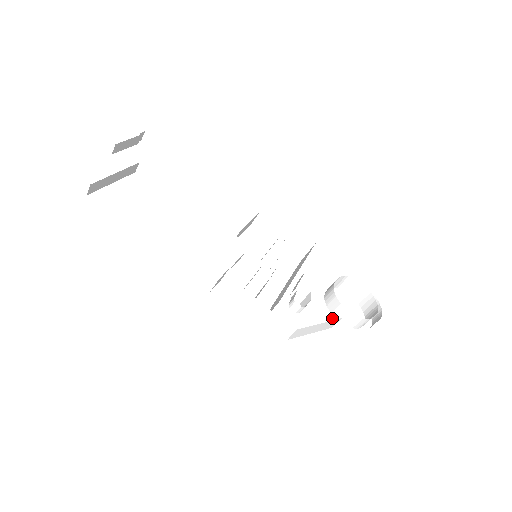
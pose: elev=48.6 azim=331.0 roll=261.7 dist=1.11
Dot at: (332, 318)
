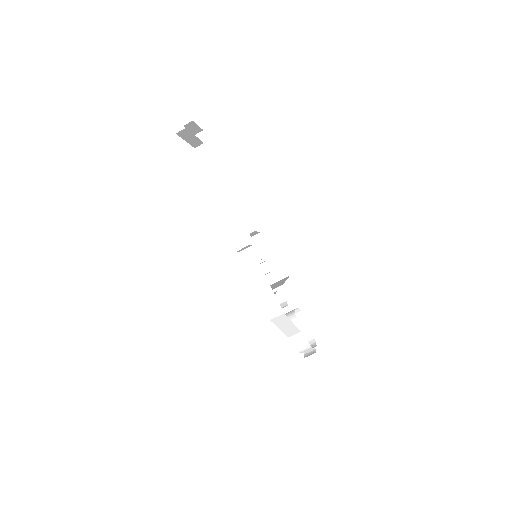
Dot at: occluded
